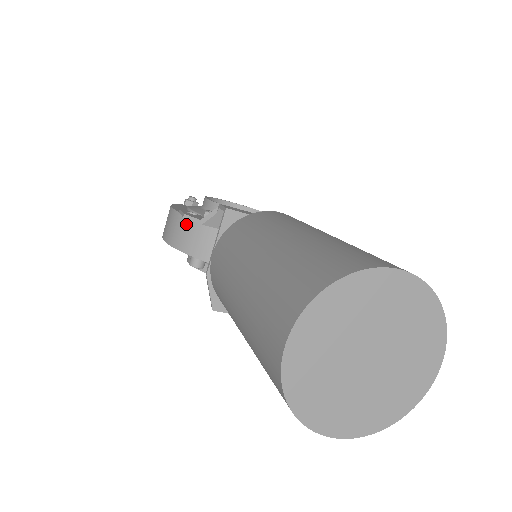
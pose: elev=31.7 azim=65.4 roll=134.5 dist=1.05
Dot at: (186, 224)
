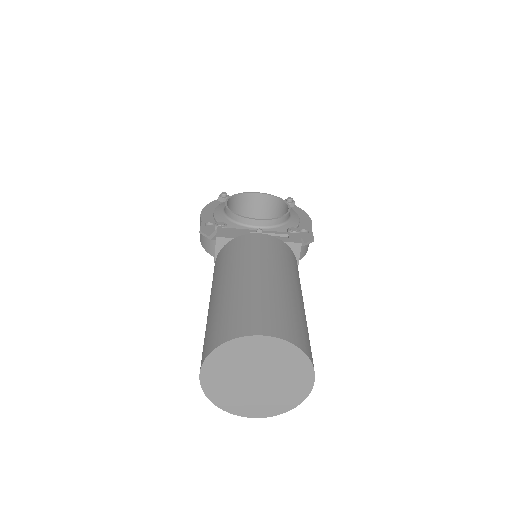
Dot at: occluded
